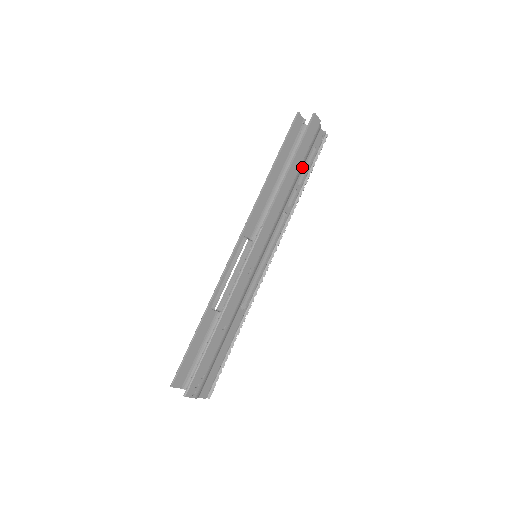
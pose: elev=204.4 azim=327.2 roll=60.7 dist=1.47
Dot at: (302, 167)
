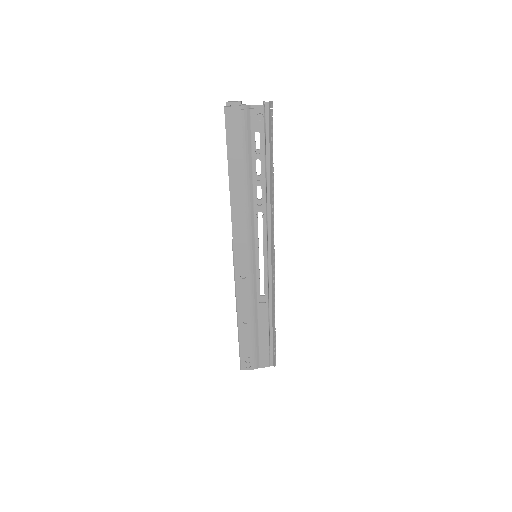
Dot at: (250, 163)
